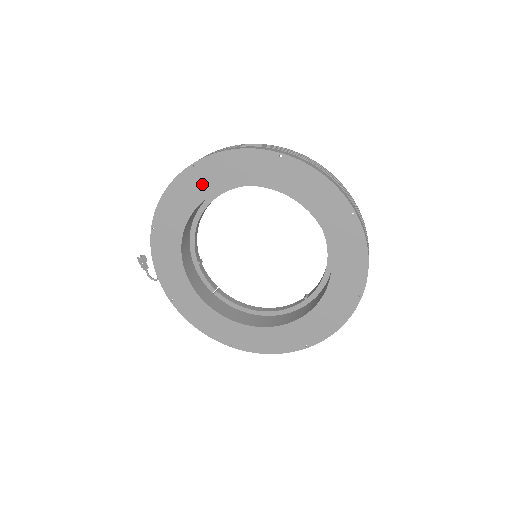
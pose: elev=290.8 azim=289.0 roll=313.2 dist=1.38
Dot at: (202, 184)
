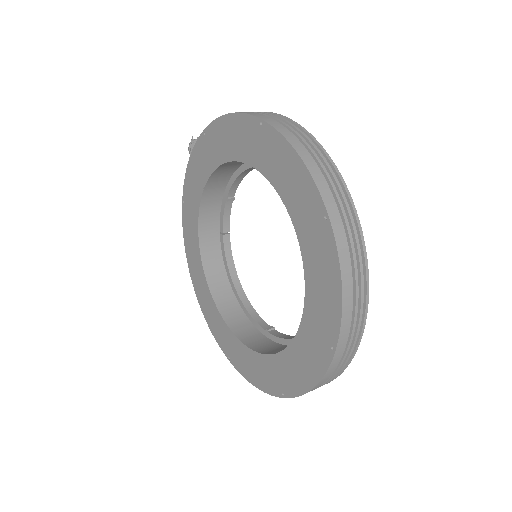
Dot at: (255, 148)
